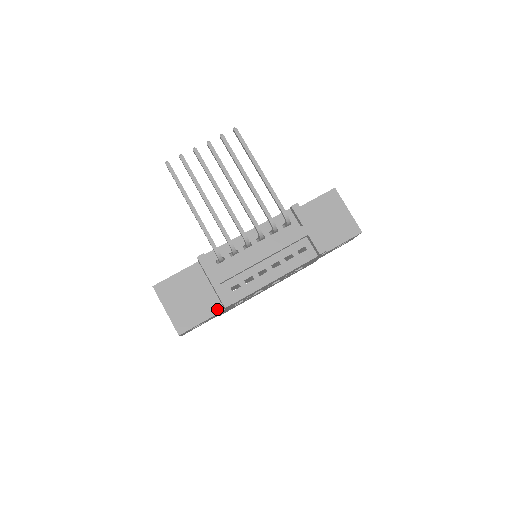
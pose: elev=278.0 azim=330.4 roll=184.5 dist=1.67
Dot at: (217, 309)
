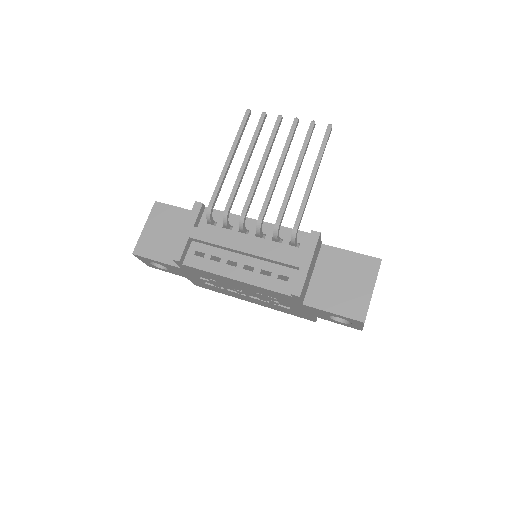
Dot at: occluded
